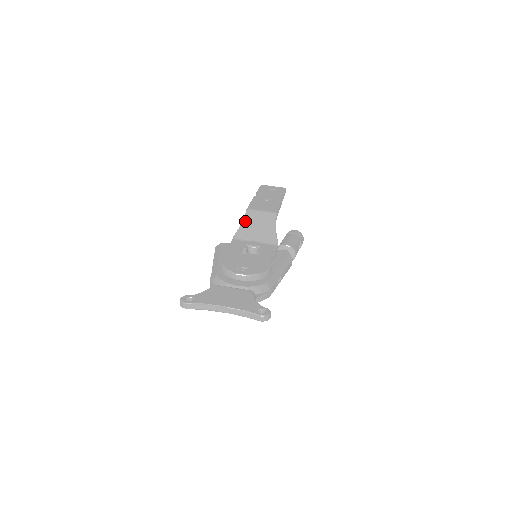
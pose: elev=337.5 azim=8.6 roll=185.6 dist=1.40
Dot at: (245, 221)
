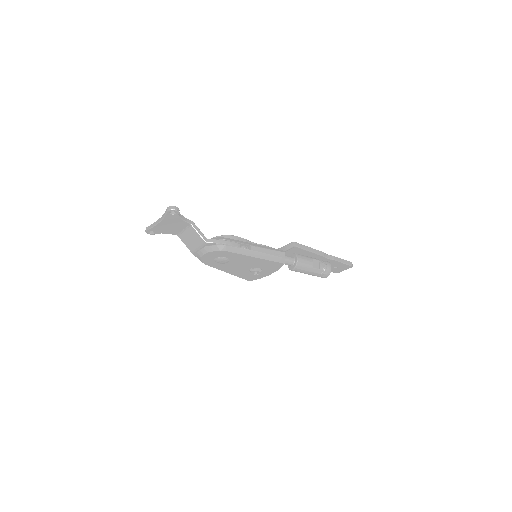
Dot at: occluded
